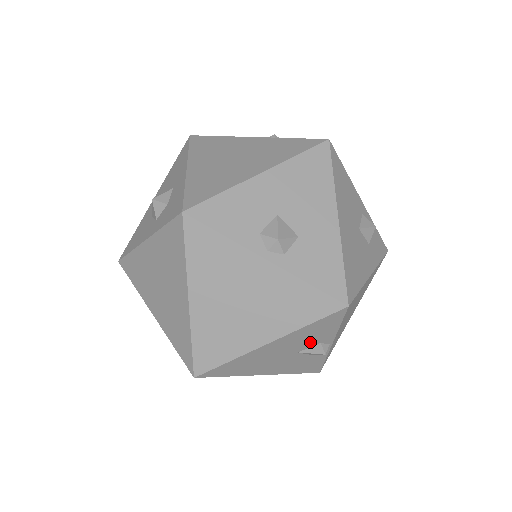
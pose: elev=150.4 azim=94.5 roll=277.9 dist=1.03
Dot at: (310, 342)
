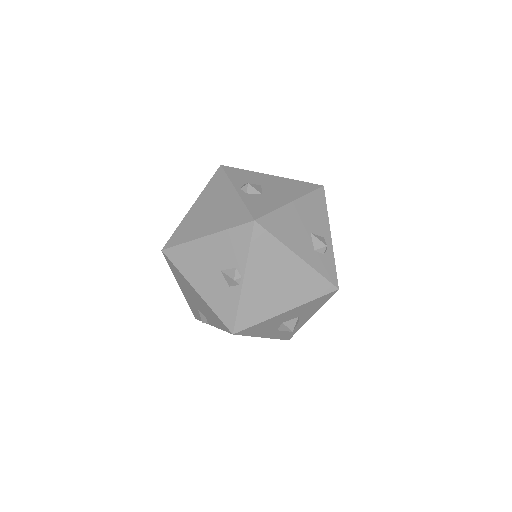
Dot at: (230, 260)
